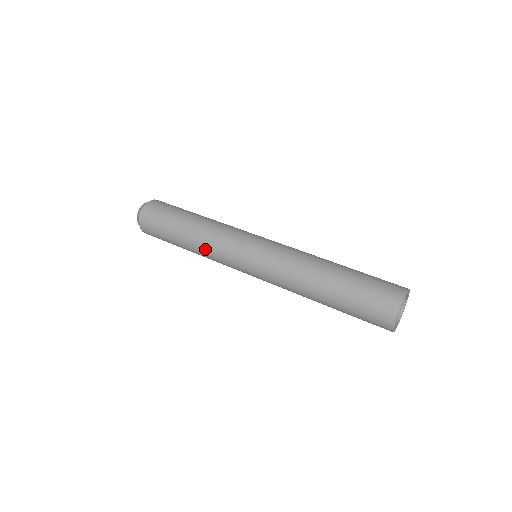
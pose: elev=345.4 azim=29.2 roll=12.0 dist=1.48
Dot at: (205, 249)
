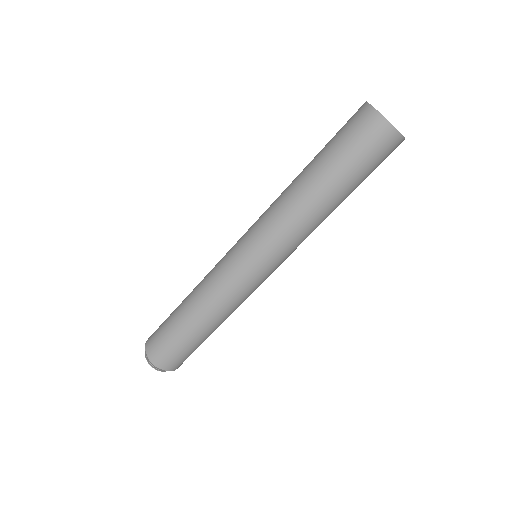
Dot at: (210, 297)
